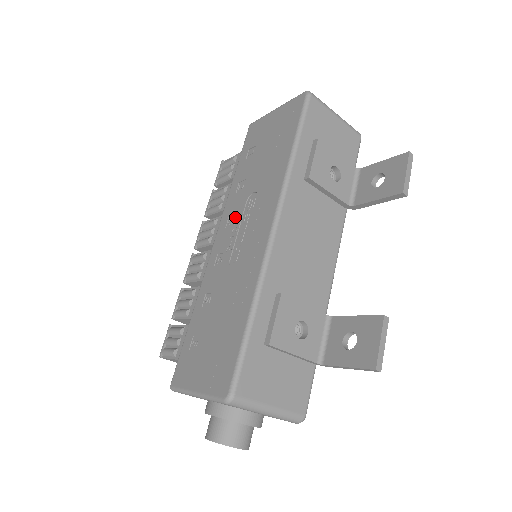
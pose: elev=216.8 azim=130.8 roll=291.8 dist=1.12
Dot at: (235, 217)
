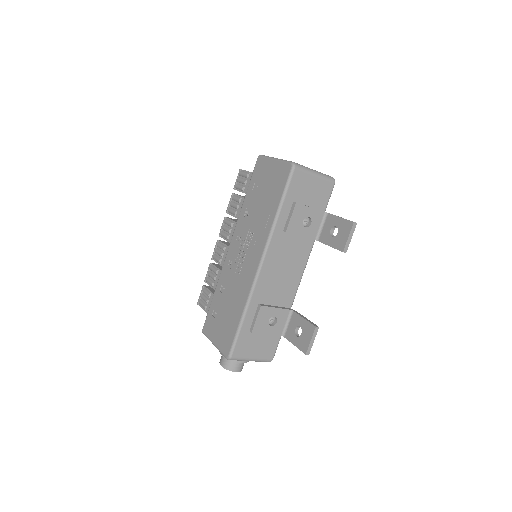
Dot at: (242, 238)
